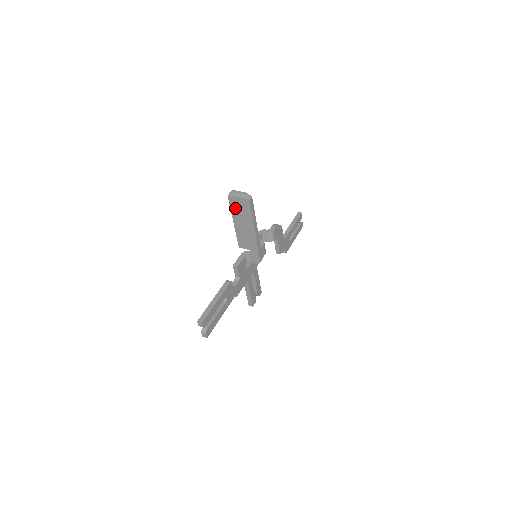
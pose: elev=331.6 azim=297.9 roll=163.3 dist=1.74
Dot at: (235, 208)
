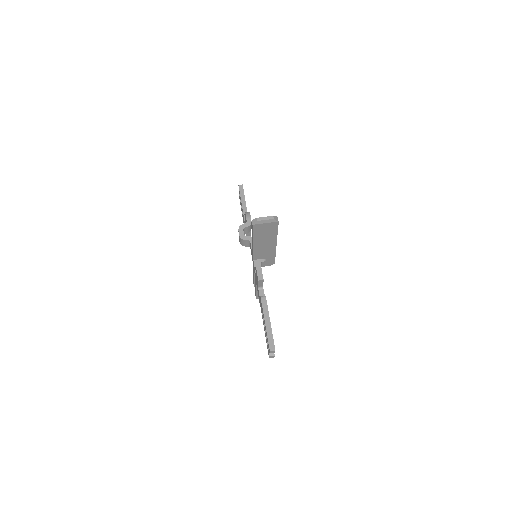
Dot at: (259, 232)
